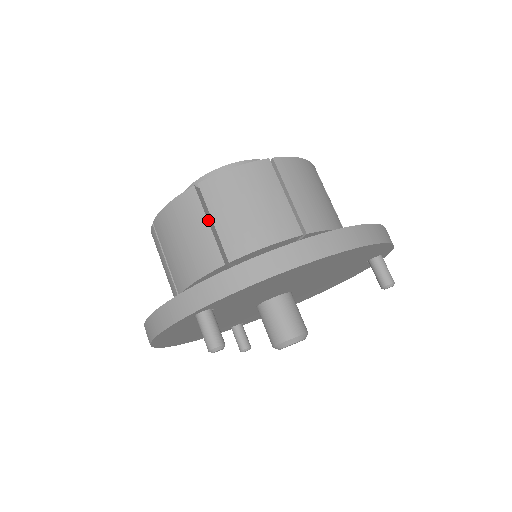
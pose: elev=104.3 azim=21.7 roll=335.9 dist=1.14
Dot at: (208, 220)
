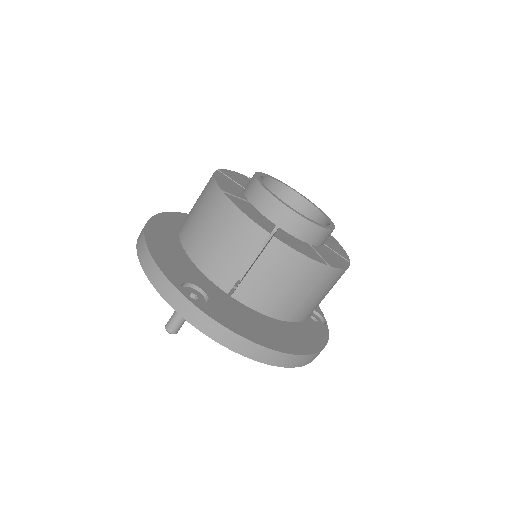
Dot at: occluded
